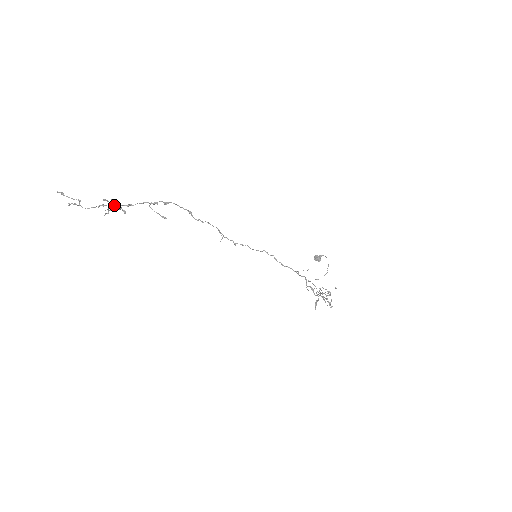
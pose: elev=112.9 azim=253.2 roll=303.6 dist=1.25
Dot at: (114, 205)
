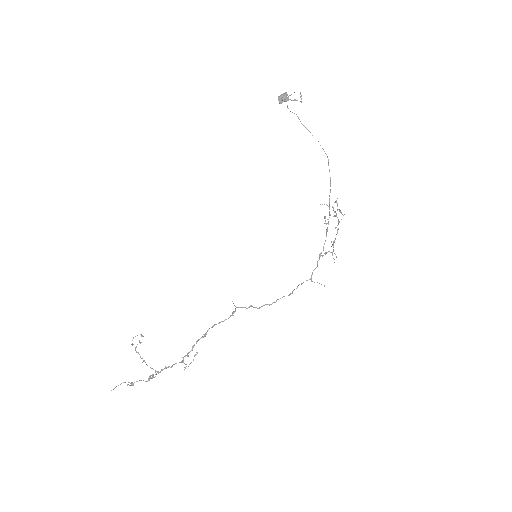
Dot at: occluded
